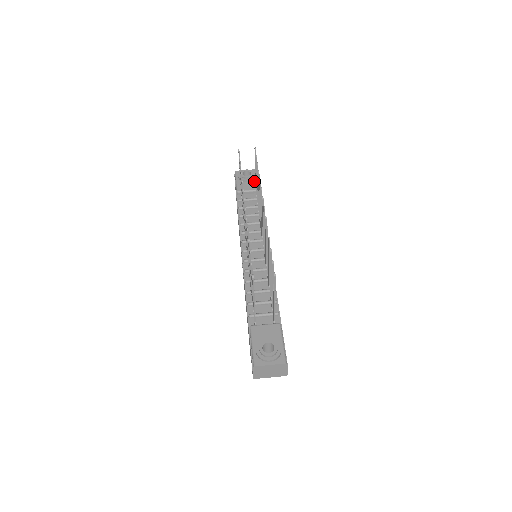
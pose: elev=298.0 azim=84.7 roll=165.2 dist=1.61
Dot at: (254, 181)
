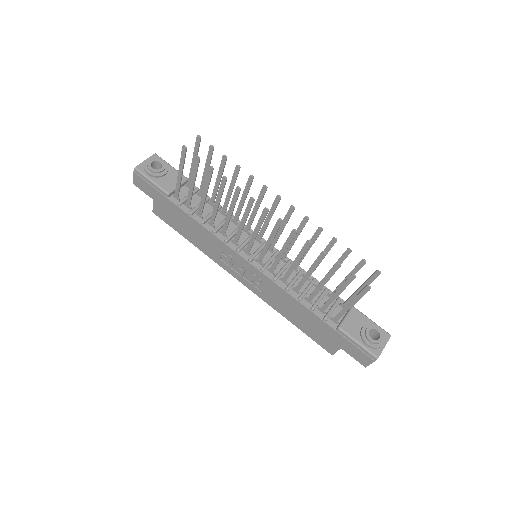
Dot at: (170, 171)
